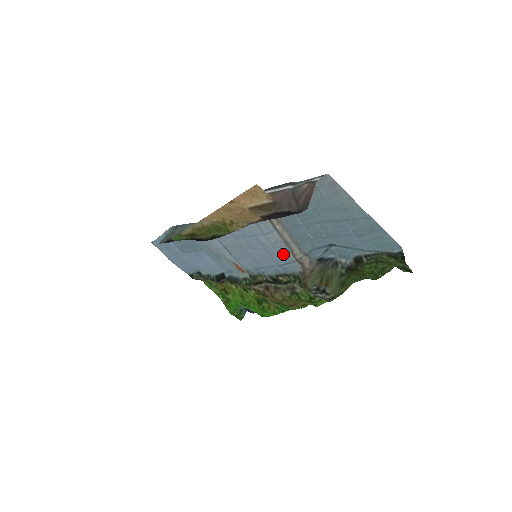
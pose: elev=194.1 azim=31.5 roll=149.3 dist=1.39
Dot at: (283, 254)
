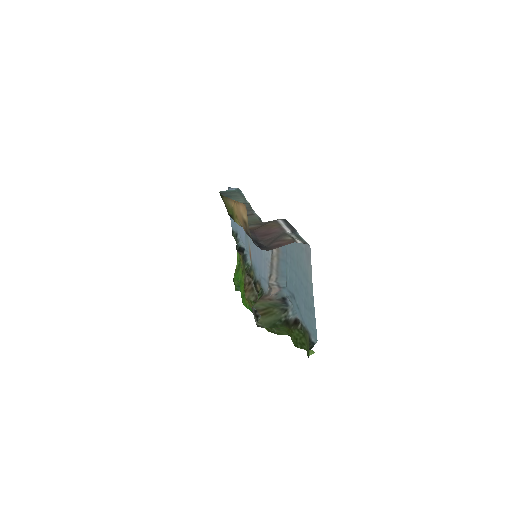
Dot at: (266, 271)
